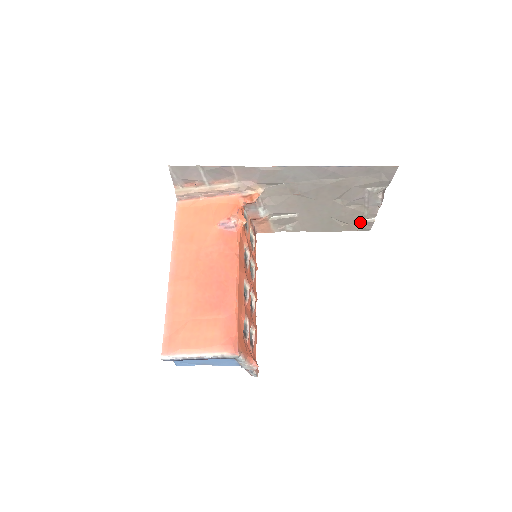
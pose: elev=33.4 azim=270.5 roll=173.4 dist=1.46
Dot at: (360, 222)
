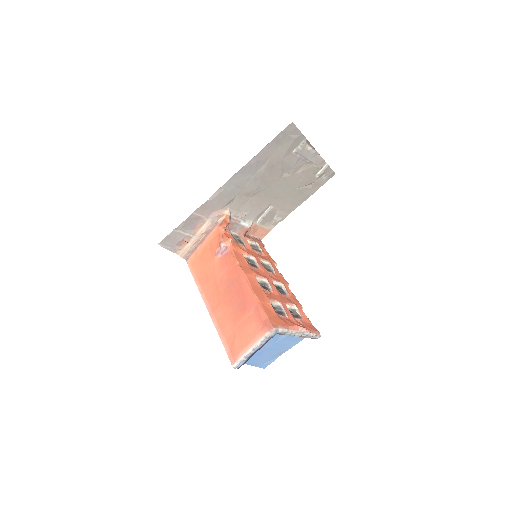
Dot at: (320, 175)
